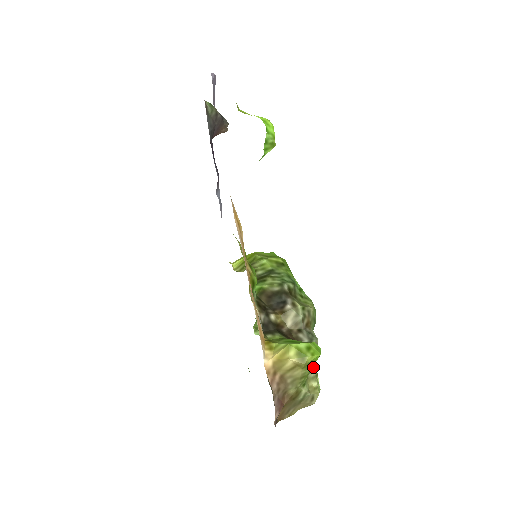
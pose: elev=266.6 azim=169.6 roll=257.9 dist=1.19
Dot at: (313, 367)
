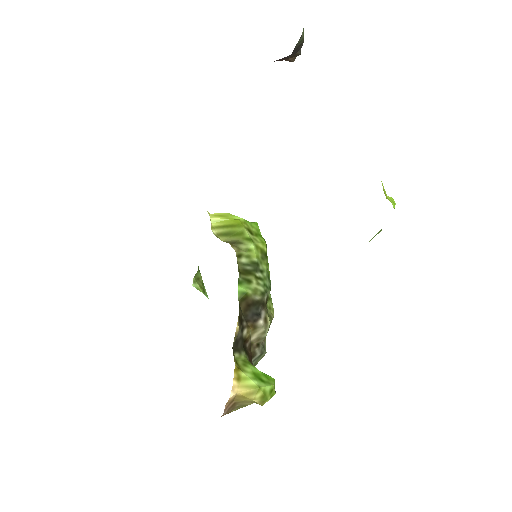
Dot at: occluded
